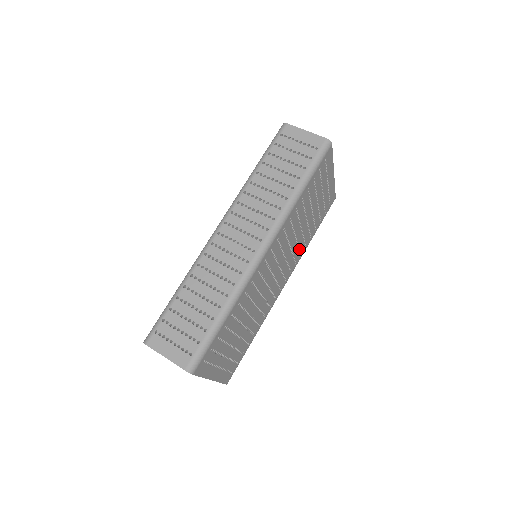
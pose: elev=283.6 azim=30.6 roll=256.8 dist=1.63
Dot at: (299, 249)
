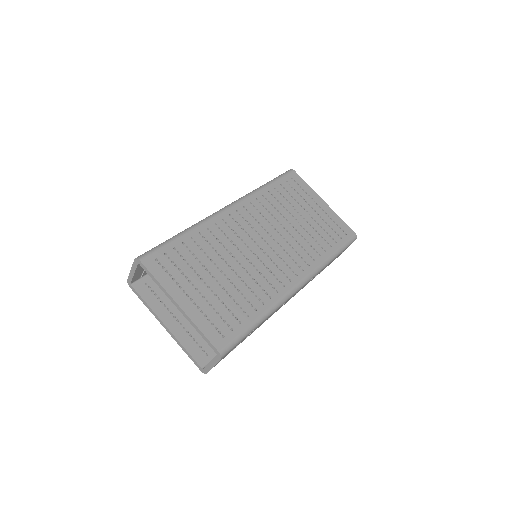
Dot at: (306, 251)
